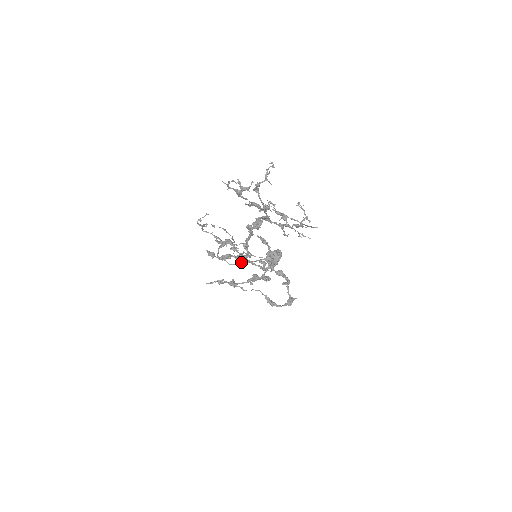
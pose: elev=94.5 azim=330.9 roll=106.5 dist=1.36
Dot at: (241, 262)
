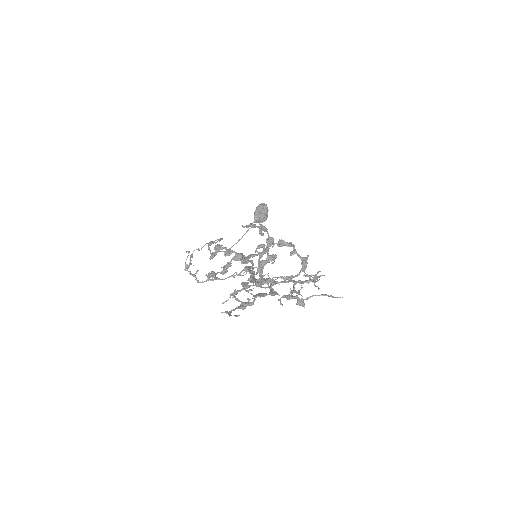
Dot at: (241, 260)
